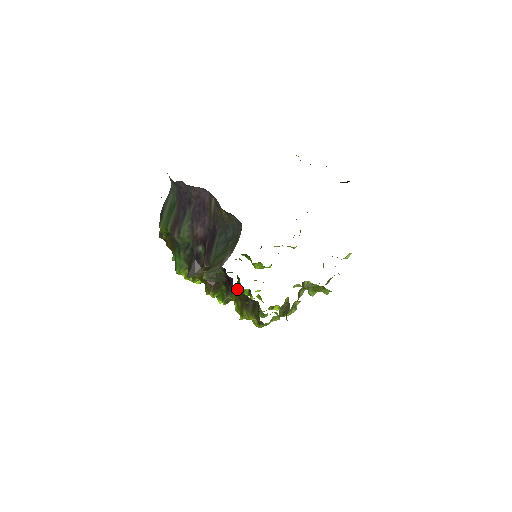
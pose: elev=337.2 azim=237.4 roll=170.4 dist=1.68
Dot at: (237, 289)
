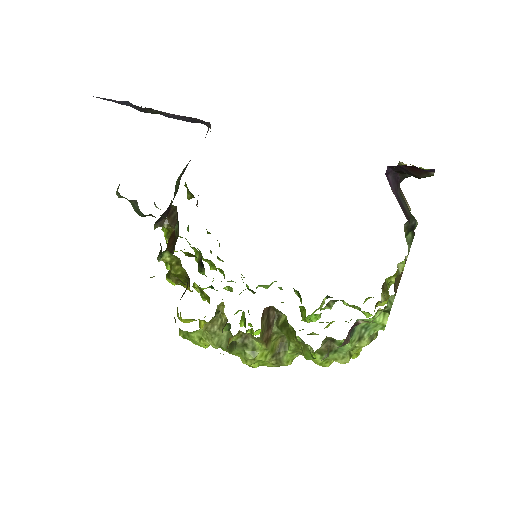
Dot at: occluded
